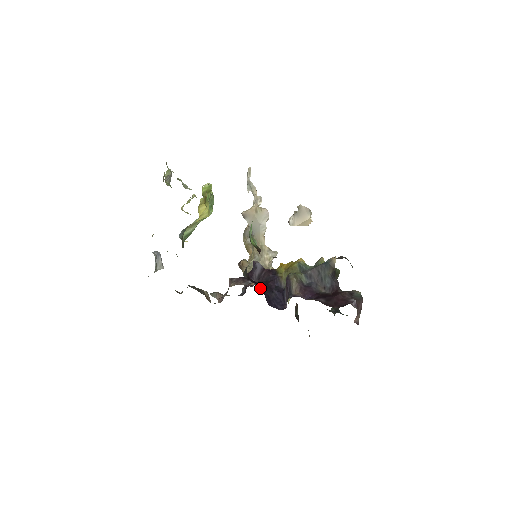
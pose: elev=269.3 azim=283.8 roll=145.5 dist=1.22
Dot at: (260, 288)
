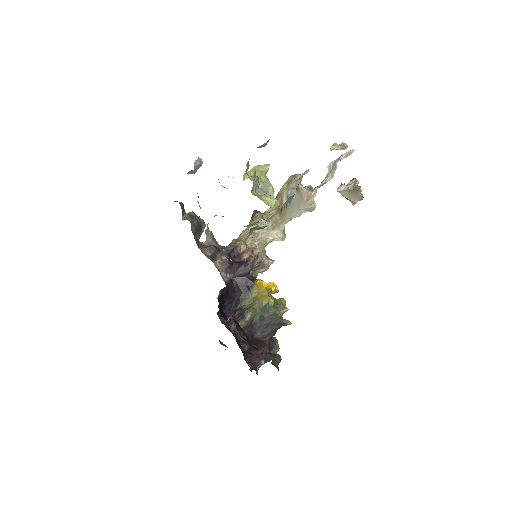
Dot at: (224, 300)
